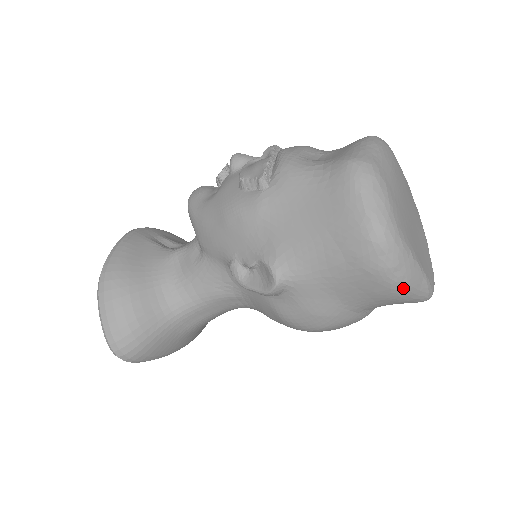
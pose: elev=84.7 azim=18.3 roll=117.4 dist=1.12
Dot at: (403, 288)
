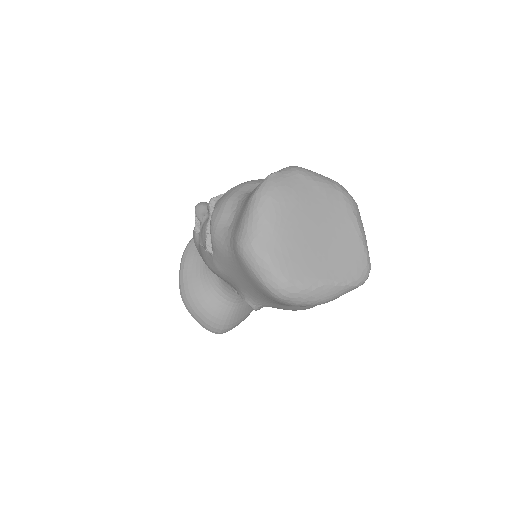
Dot at: (325, 302)
